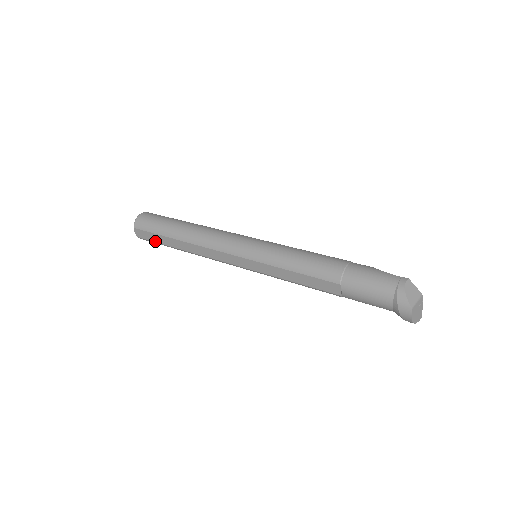
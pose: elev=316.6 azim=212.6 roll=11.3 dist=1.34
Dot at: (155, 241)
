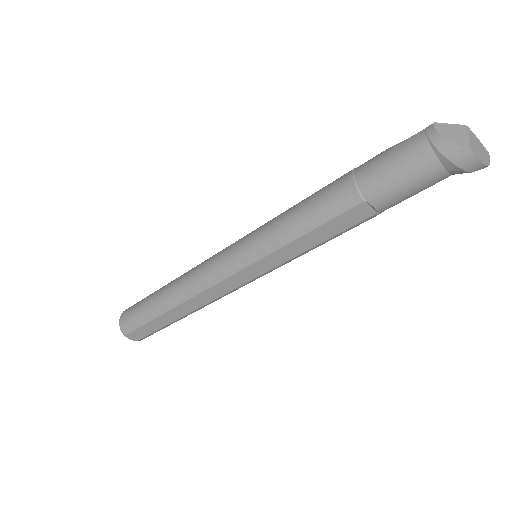
Dot at: (154, 330)
